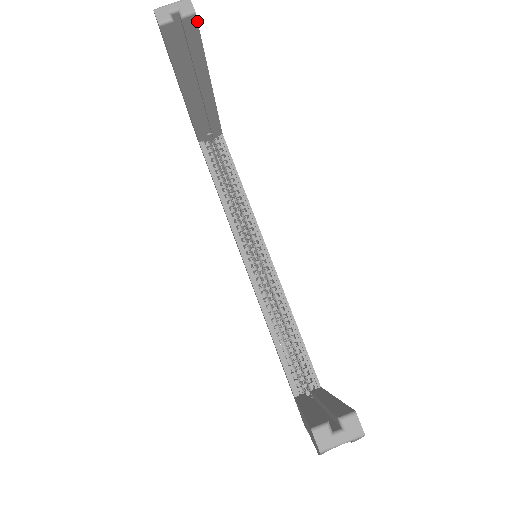
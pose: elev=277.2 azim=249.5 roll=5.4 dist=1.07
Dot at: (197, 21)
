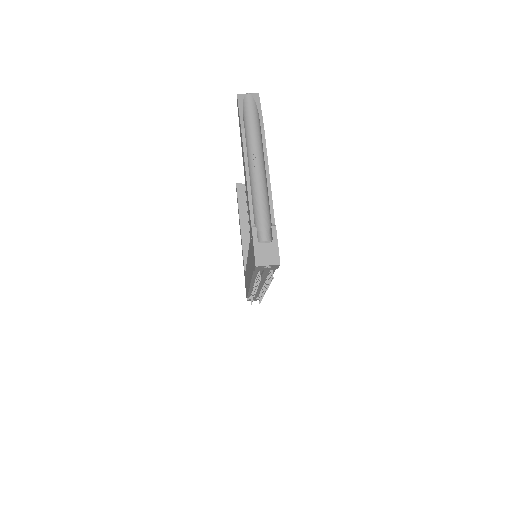
Dot at: occluded
